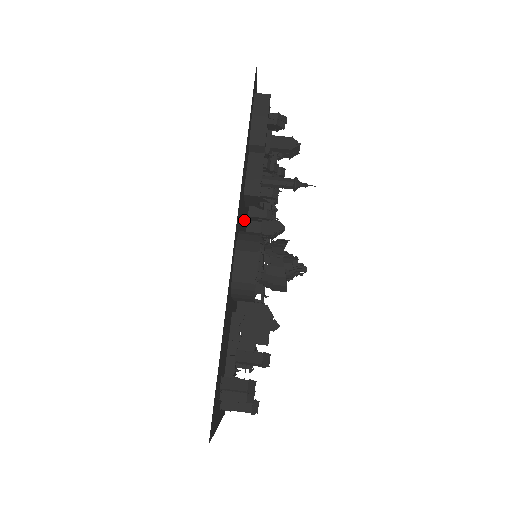
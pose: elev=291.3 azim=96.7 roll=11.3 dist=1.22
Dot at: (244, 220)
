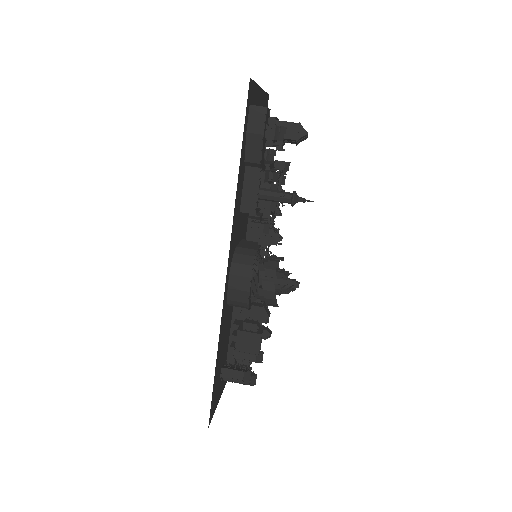
Dot at: (246, 214)
